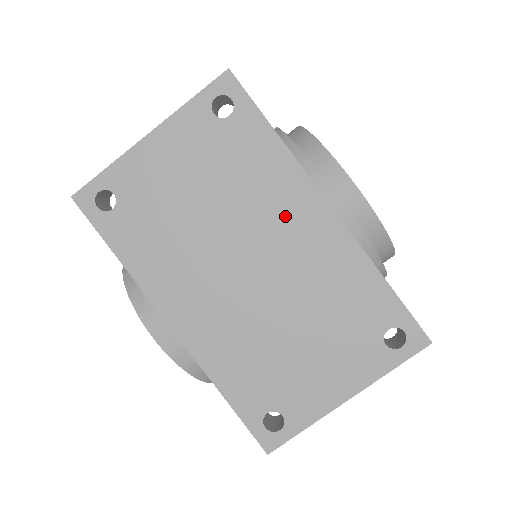
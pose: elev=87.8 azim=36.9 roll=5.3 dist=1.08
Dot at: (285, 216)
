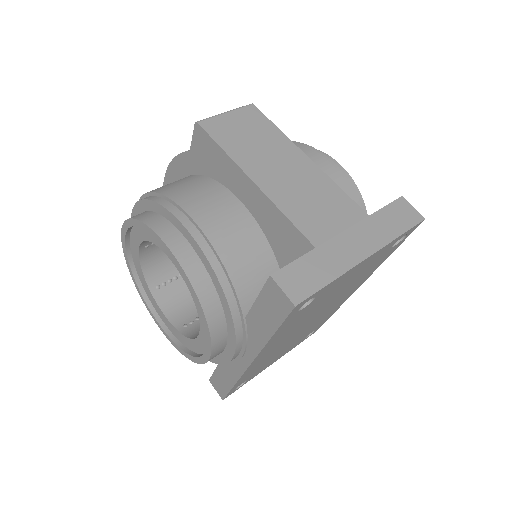
Dot at: occluded
